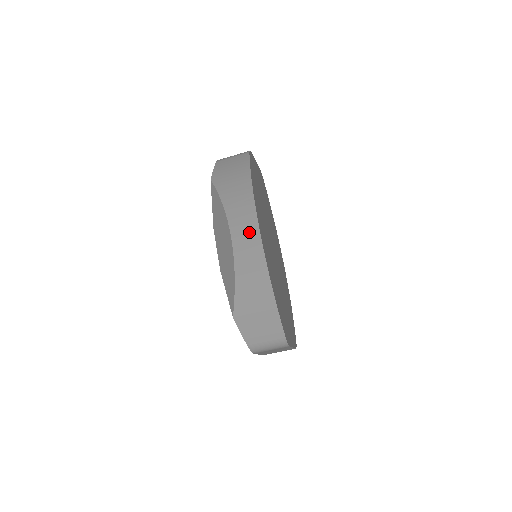
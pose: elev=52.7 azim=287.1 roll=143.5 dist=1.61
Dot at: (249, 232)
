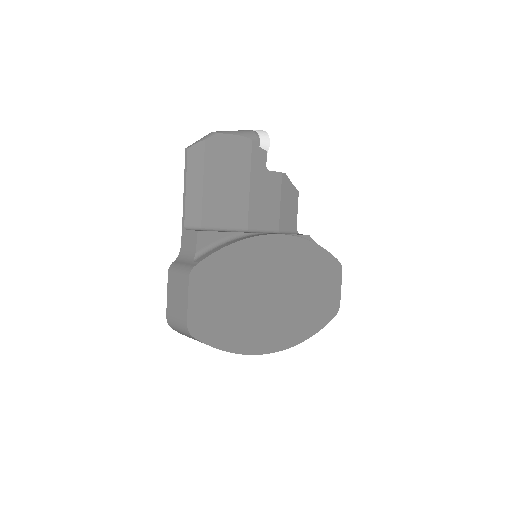
Dot at: occluded
